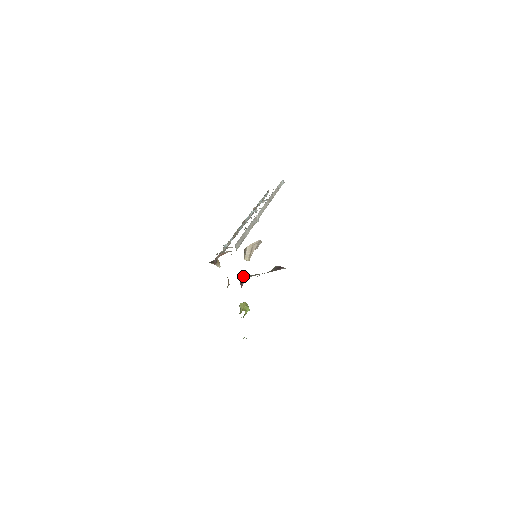
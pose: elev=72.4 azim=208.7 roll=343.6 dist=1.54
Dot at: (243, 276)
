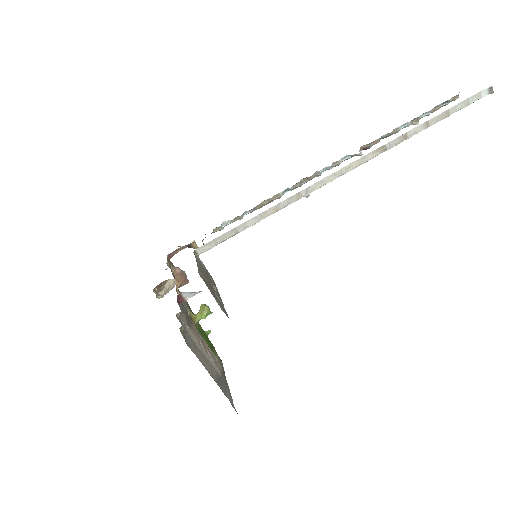
Dot at: (187, 292)
